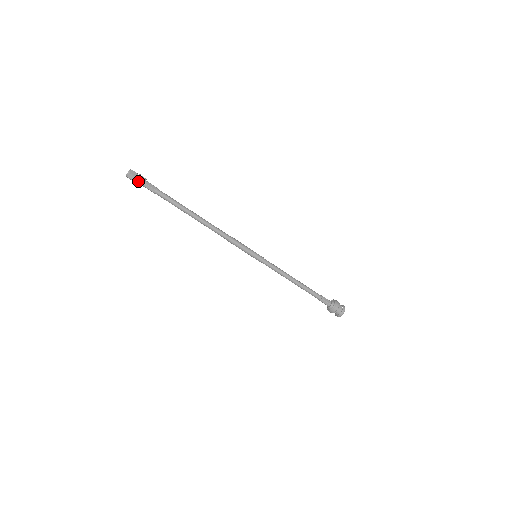
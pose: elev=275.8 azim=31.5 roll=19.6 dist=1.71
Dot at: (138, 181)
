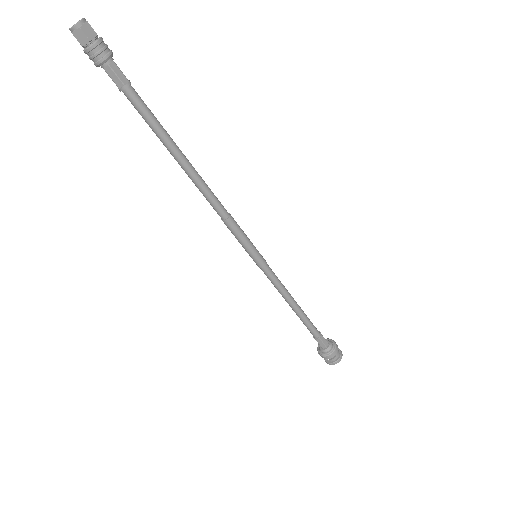
Dot at: (101, 46)
